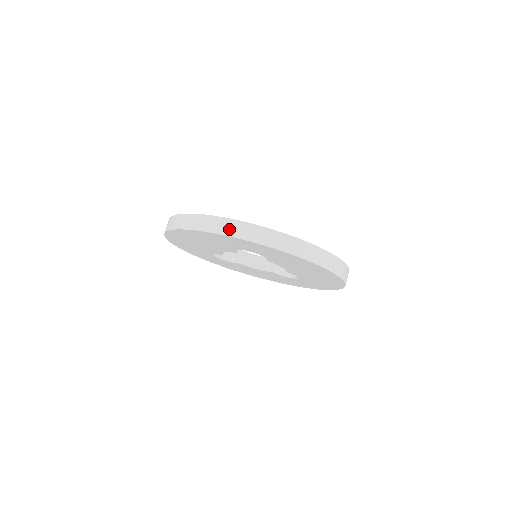
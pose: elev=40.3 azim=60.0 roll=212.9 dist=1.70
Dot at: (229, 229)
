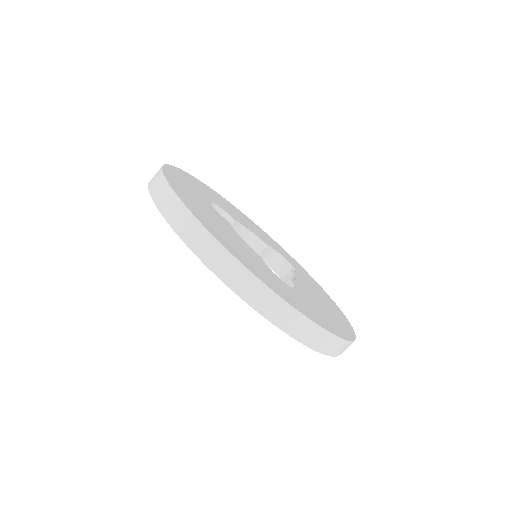
Dot at: (283, 319)
